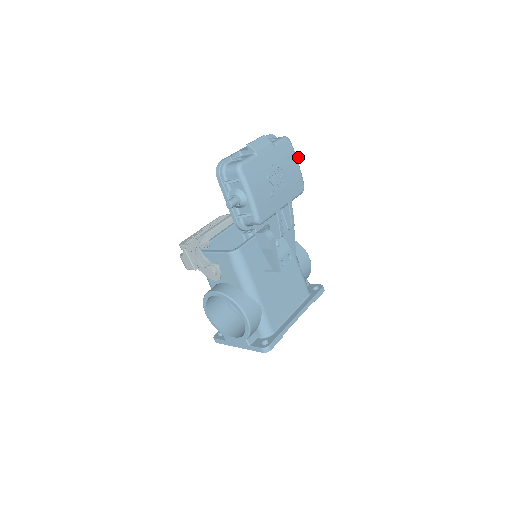
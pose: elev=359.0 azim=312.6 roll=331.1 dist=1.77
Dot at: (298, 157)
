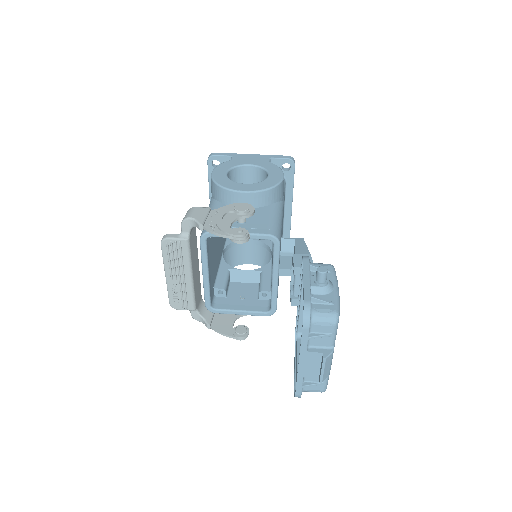
Dot at: (326, 274)
